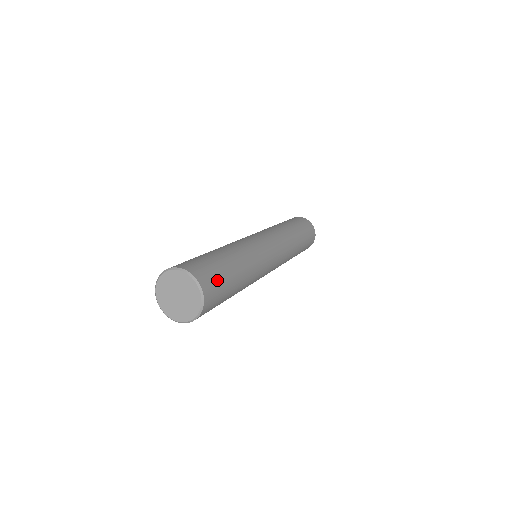
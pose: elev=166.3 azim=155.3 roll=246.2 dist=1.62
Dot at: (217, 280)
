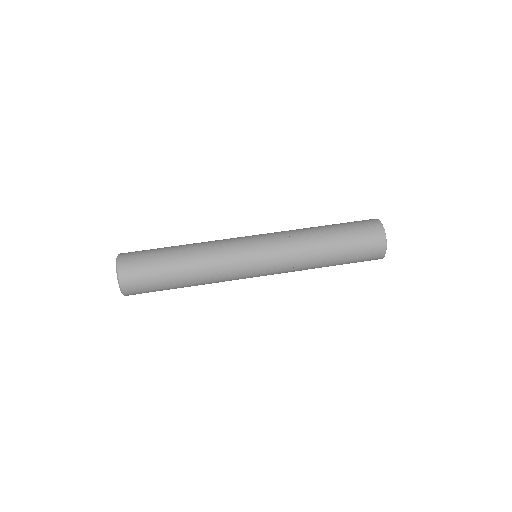
Dot at: (145, 287)
